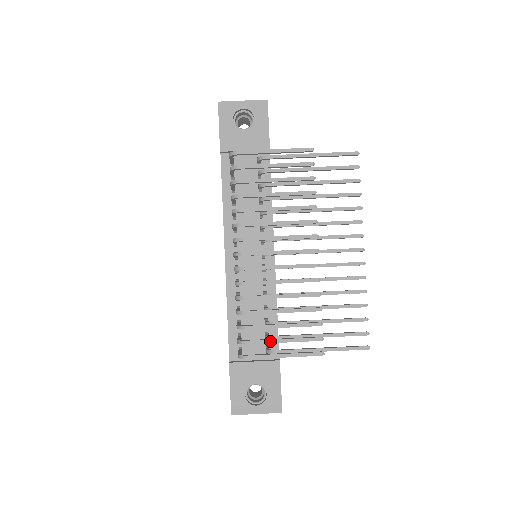
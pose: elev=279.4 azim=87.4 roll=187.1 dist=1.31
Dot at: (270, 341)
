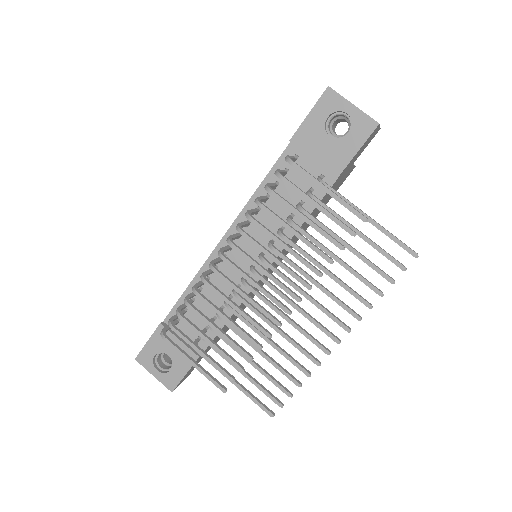
Dot at: (191, 344)
